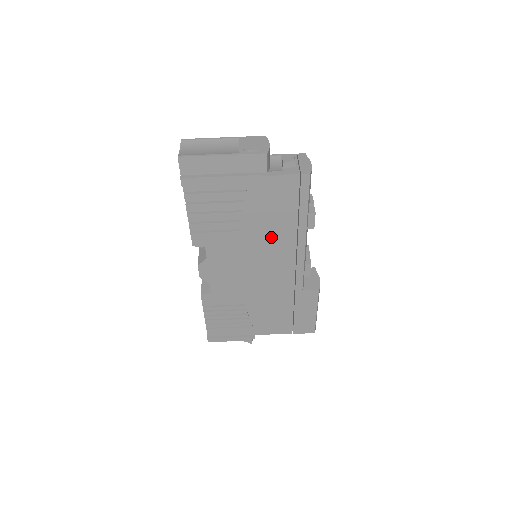
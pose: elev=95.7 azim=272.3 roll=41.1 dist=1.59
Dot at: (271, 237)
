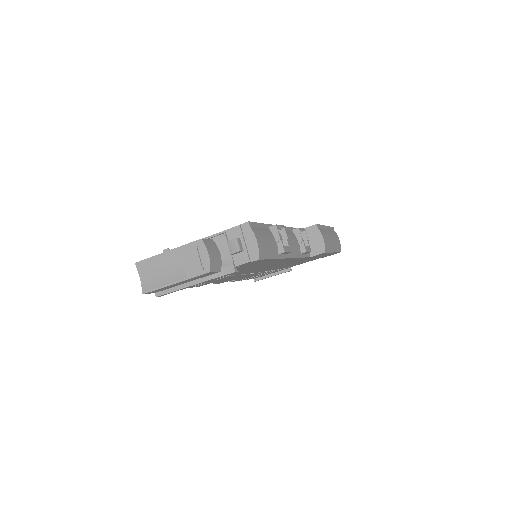
Dot at: (257, 267)
